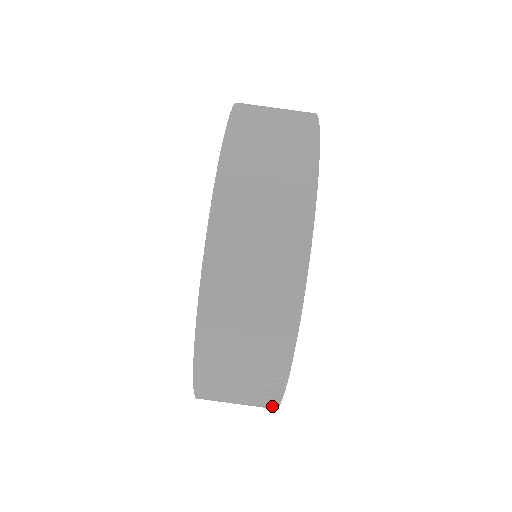
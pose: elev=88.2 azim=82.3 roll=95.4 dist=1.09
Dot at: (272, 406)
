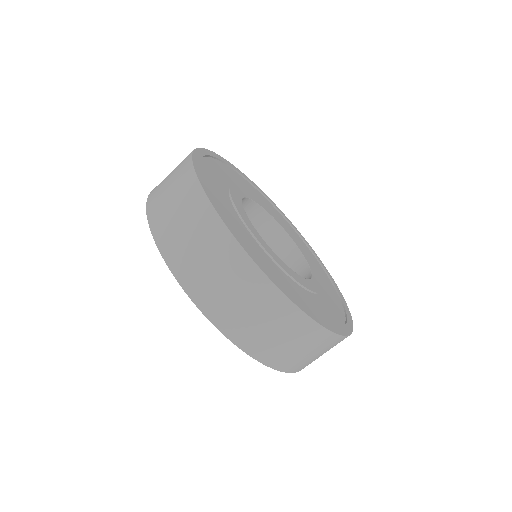
Dot at: occluded
